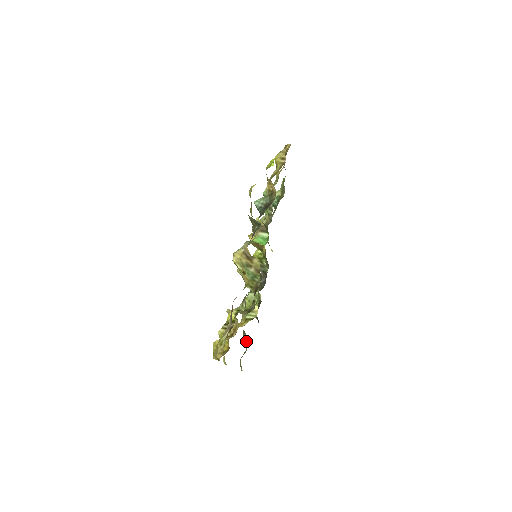
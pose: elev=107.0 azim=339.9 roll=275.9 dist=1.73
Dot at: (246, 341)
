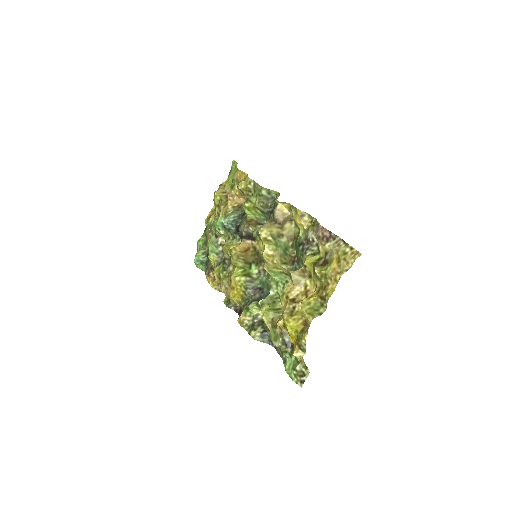
Dot at: (288, 347)
